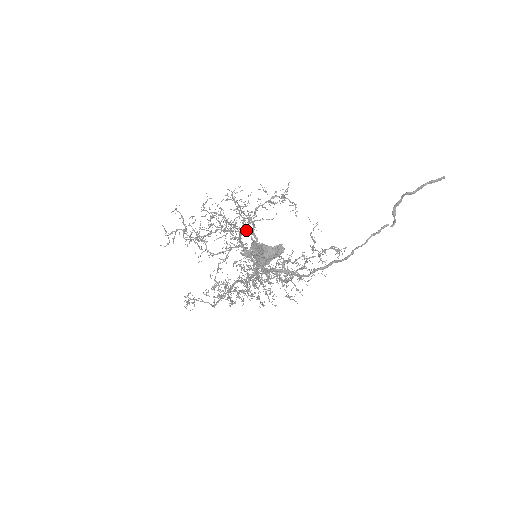
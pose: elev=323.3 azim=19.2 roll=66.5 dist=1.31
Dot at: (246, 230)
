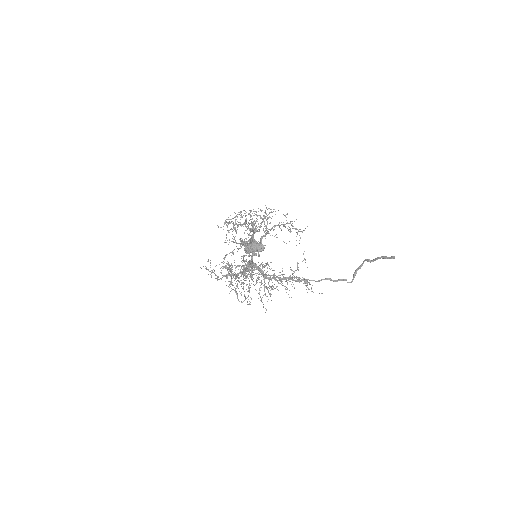
Dot at: occluded
